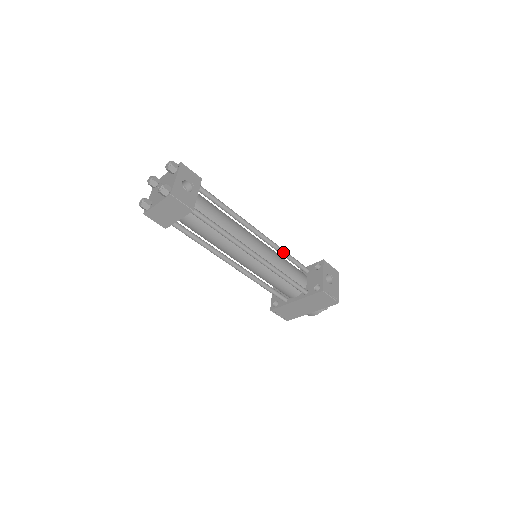
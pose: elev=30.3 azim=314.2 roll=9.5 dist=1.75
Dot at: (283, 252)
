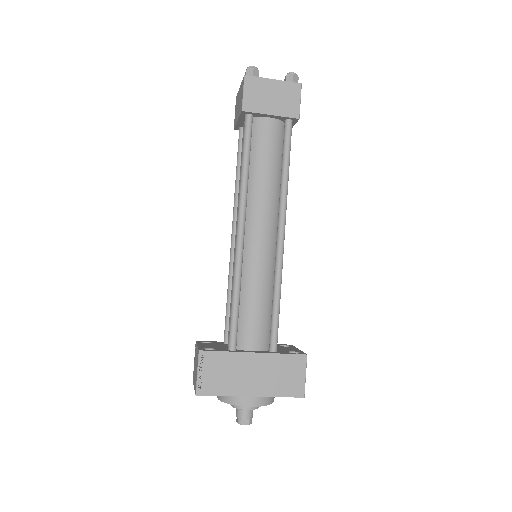
Dot at: occluded
